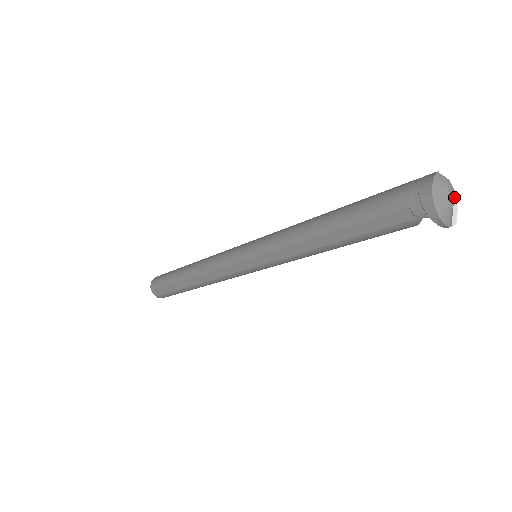
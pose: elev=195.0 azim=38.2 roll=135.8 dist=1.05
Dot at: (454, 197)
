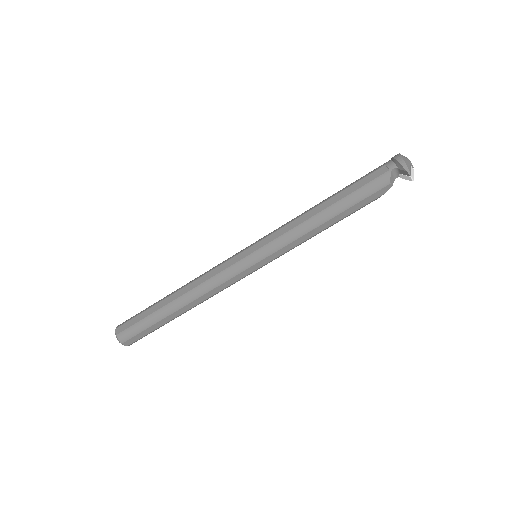
Dot at: (411, 163)
